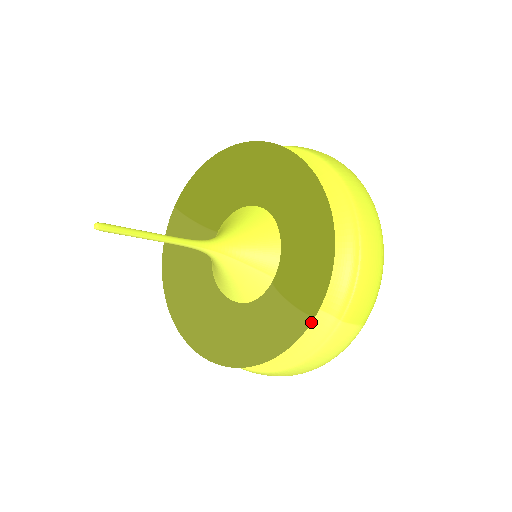
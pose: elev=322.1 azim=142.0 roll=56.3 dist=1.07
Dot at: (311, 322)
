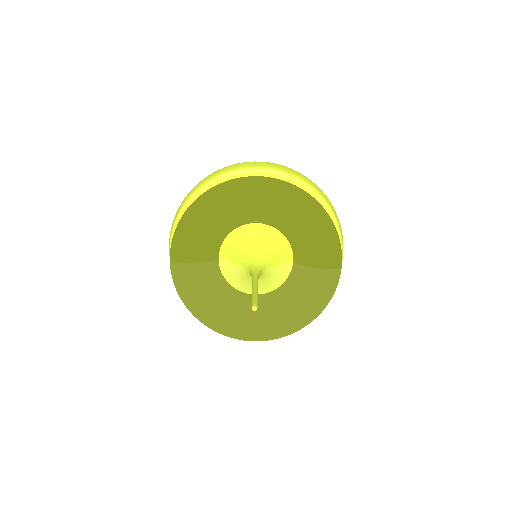
Dot at: occluded
